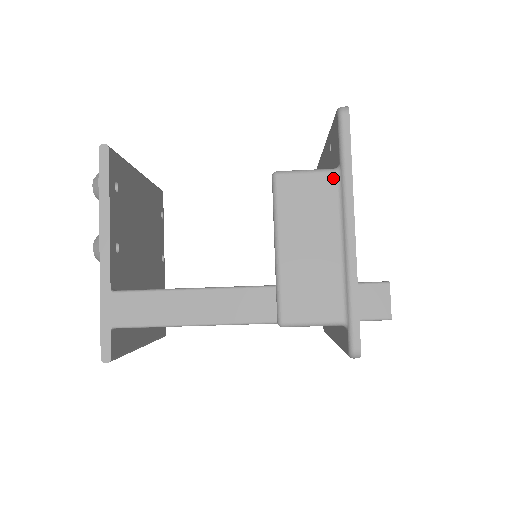
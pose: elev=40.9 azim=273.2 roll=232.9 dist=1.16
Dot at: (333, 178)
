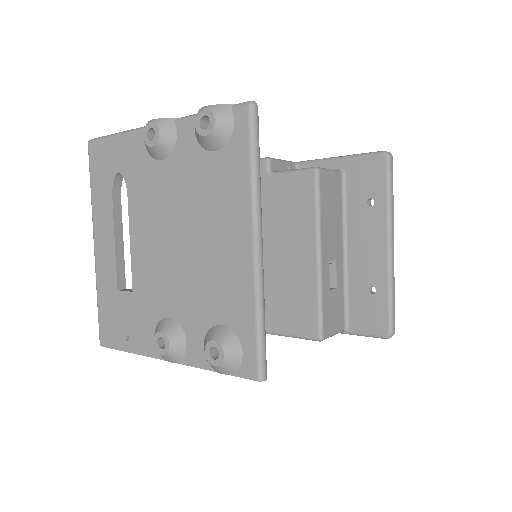
Dot at: occluded
